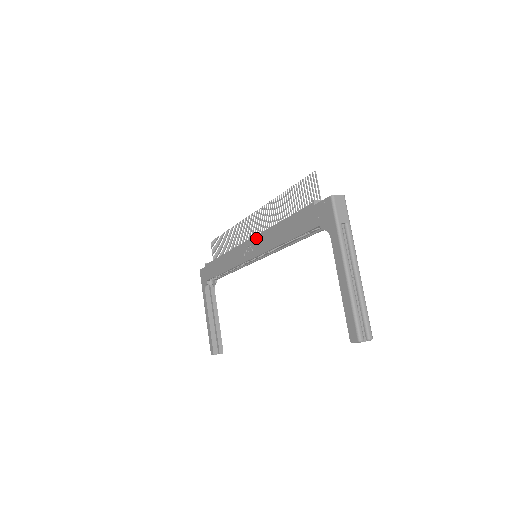
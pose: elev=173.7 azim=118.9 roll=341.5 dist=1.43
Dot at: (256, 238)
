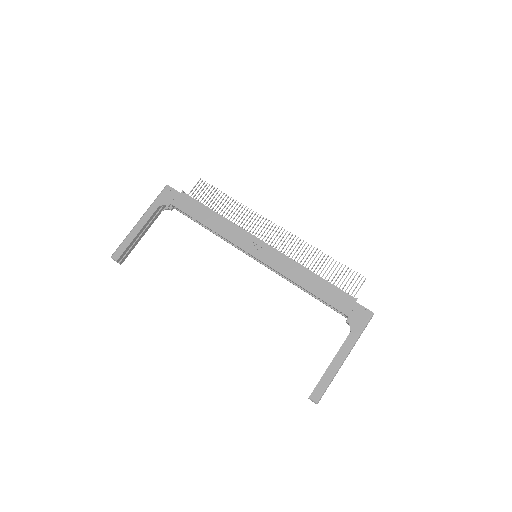
Dot at: (277, 253)
